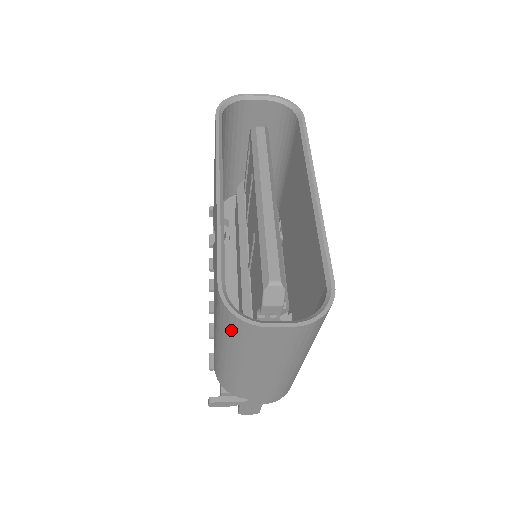
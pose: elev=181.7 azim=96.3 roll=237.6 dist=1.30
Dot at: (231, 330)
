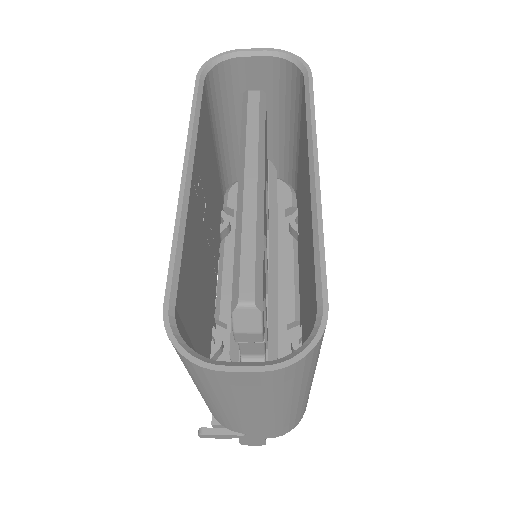
Dot at: (186, 367)
